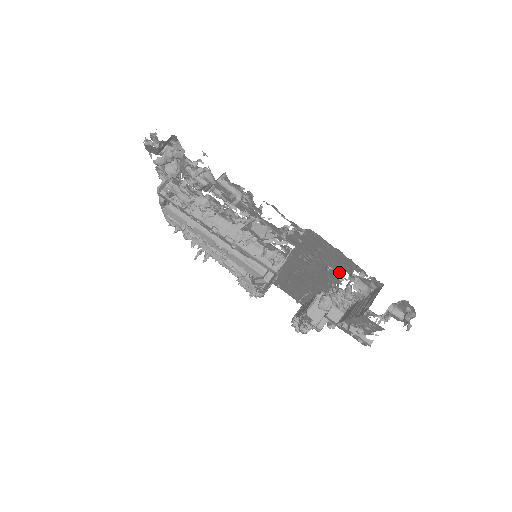
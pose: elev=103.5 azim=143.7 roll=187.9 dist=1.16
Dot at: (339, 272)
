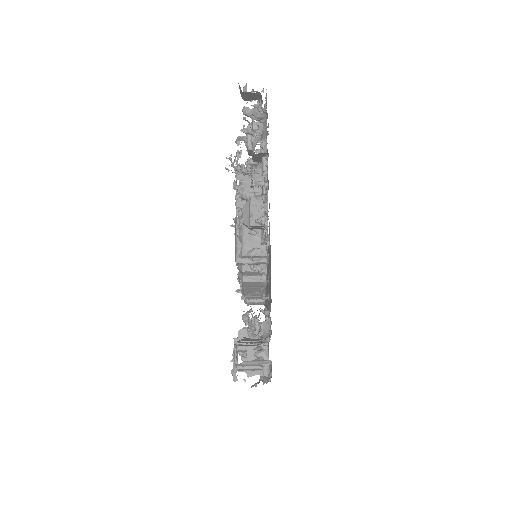
Dot at: occluded
